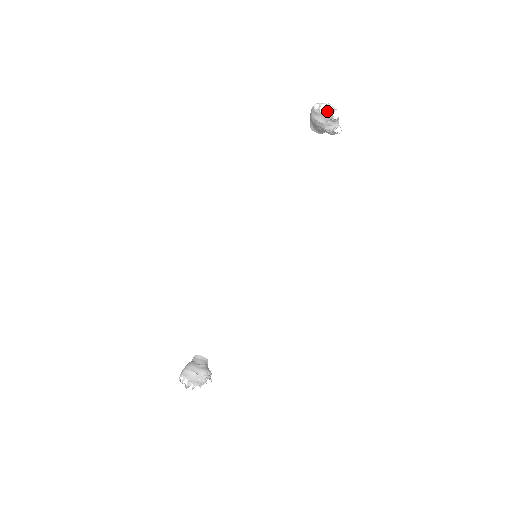
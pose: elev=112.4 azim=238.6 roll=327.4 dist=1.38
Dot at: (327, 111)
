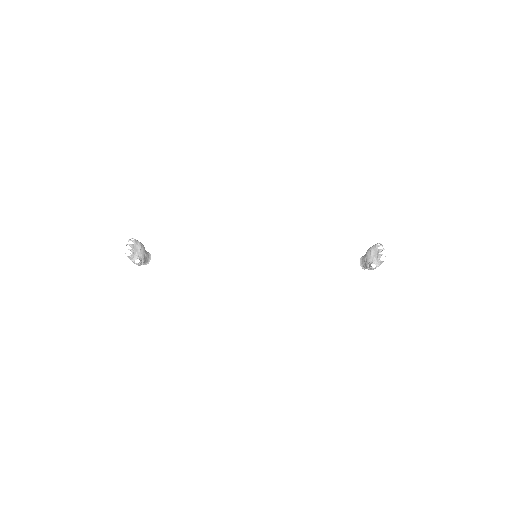
Dot at: occluded
